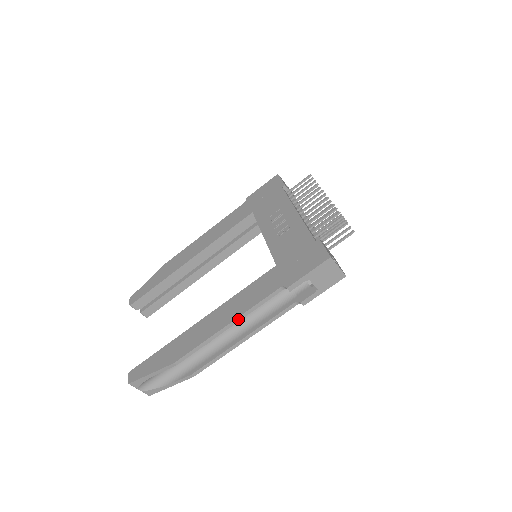
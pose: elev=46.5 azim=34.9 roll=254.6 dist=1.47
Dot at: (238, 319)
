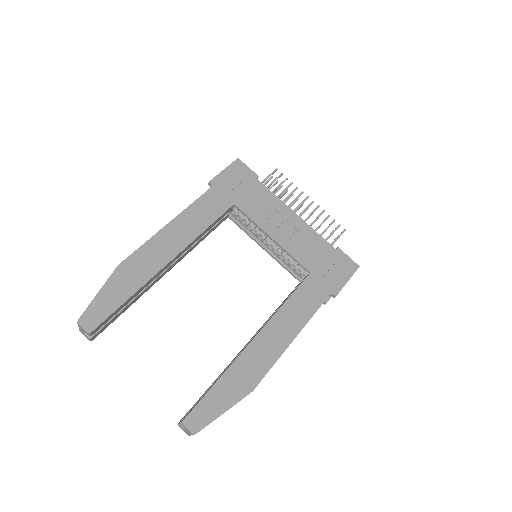
Dot at: occluded
